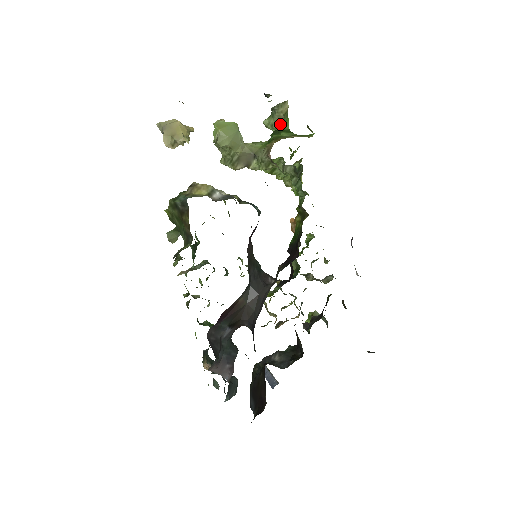
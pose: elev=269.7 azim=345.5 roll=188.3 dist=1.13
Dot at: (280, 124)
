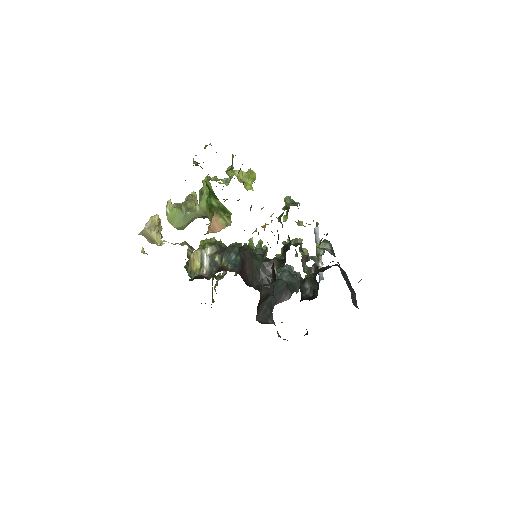
Dot at: occluded
